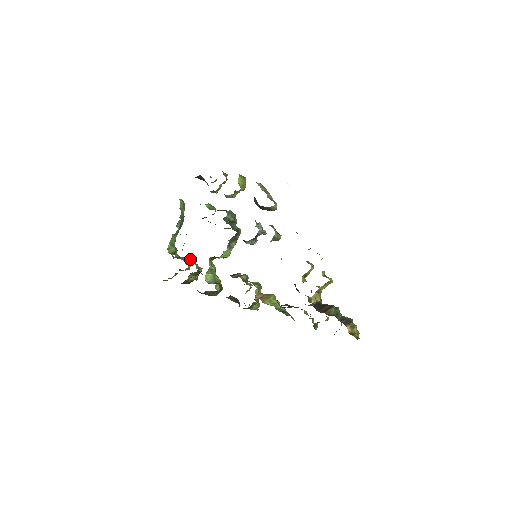
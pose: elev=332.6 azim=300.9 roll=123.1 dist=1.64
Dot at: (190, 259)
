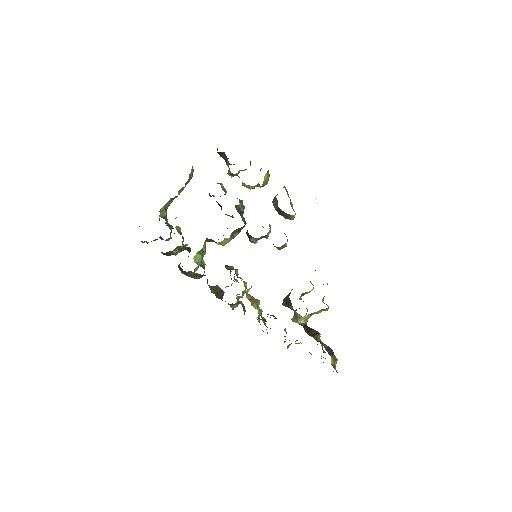
Dot at: occluded
